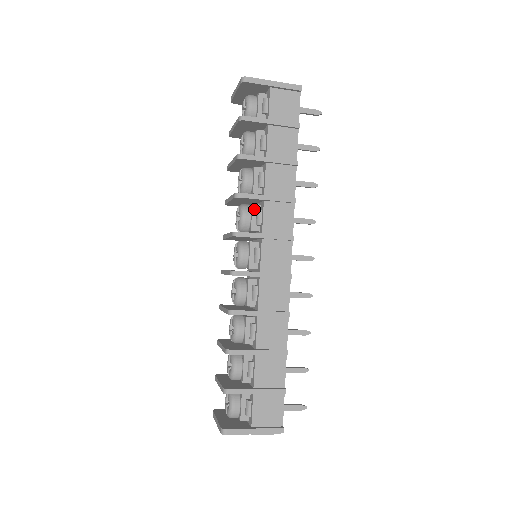
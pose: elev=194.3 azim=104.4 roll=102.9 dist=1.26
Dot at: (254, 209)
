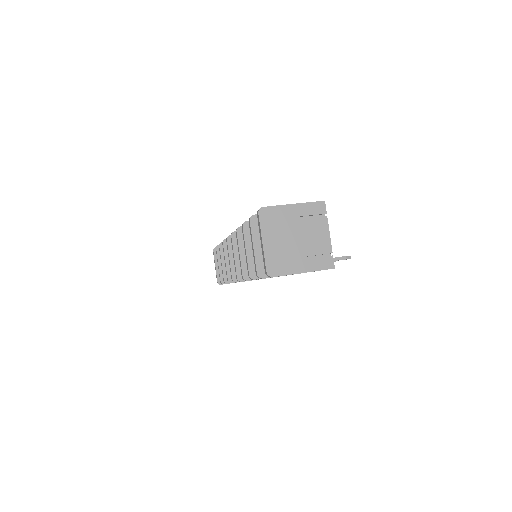
Dot at: occluded
